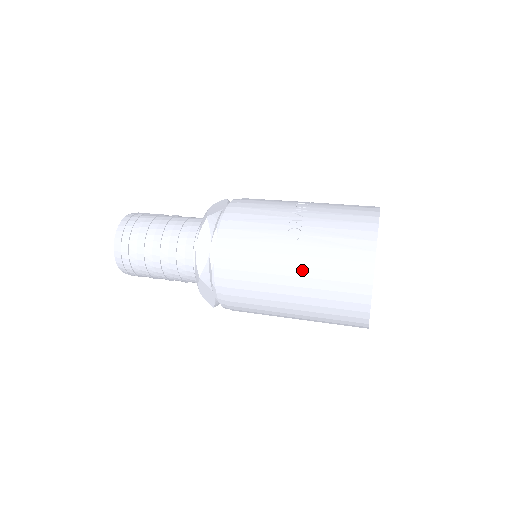
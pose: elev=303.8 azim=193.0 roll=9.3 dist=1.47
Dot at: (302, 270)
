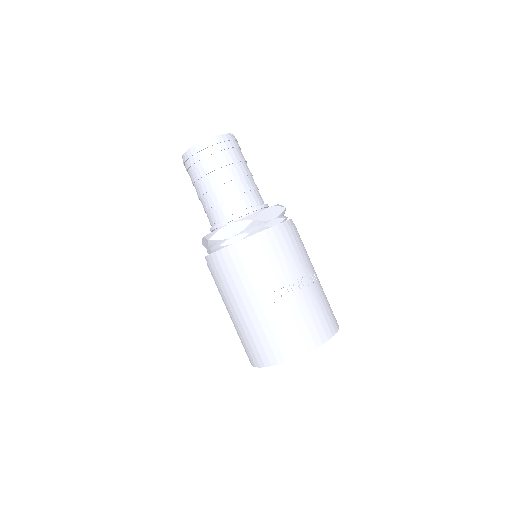
Dot at: (254, 315)
